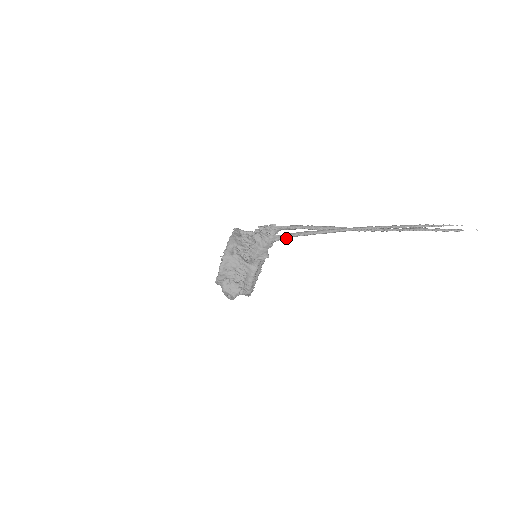
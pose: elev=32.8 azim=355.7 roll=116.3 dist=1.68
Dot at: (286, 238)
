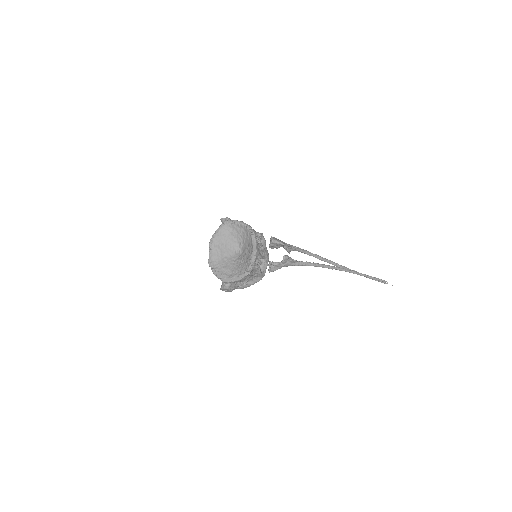
Dot at: (304, 265)
